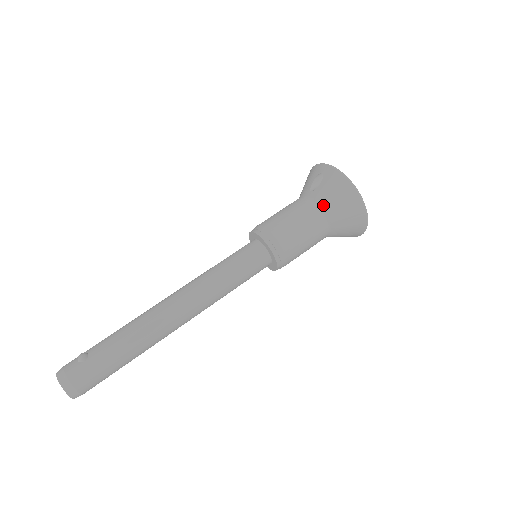
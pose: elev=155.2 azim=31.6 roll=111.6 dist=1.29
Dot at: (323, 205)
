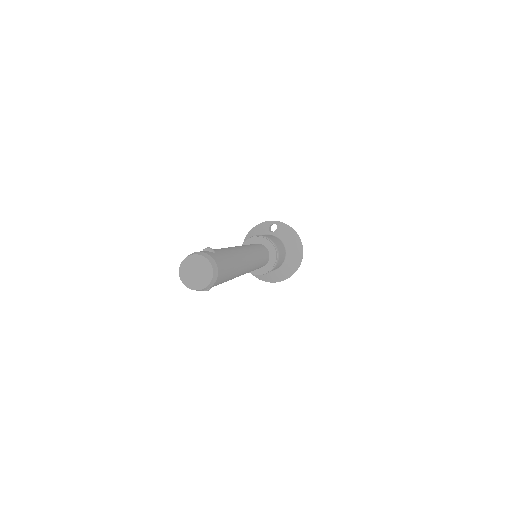
Dot at: (284, 240)
